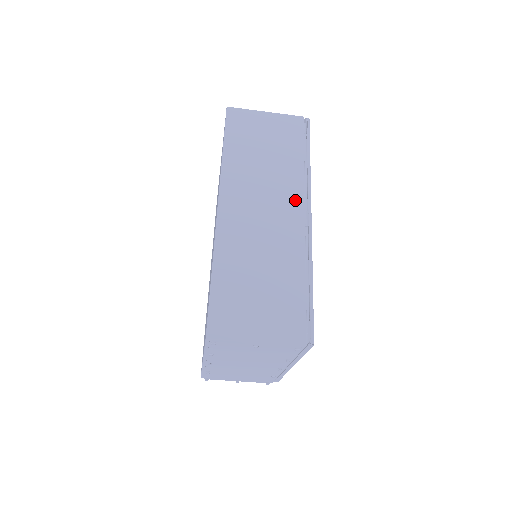
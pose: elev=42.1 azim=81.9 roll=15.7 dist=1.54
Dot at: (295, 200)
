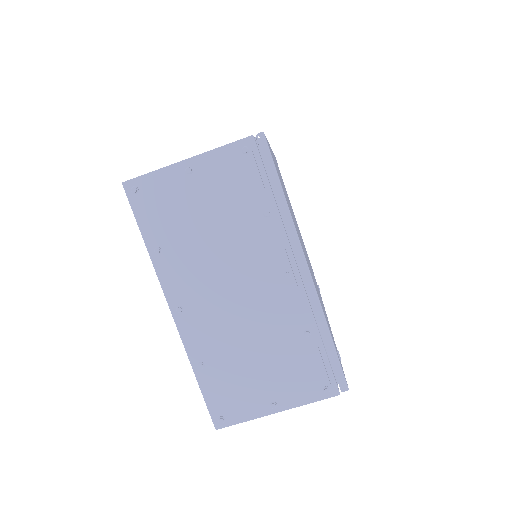
Dot at: occluded
